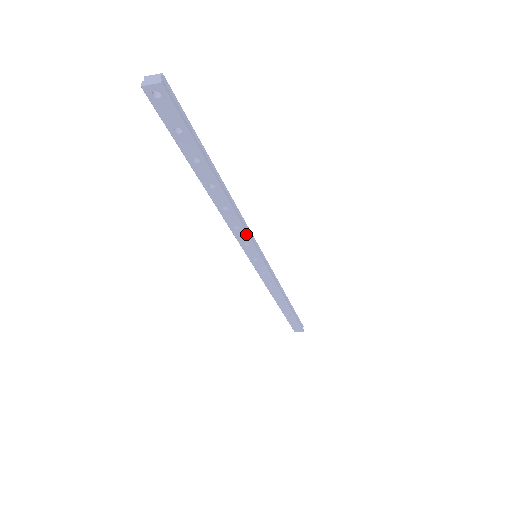
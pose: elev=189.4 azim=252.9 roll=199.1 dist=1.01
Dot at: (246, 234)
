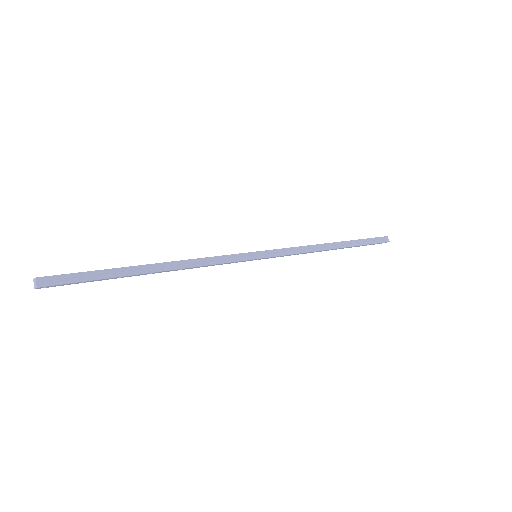
Dot at: occluded
